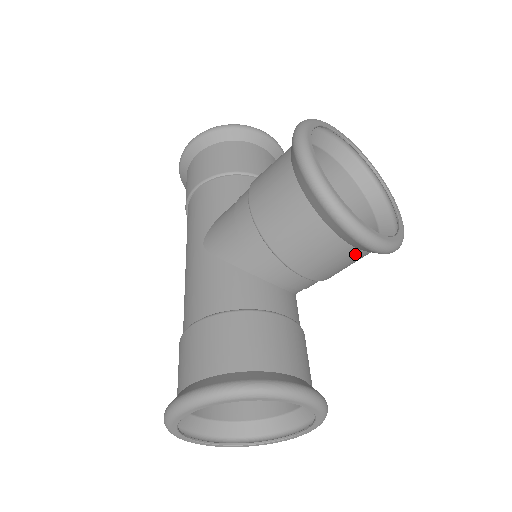
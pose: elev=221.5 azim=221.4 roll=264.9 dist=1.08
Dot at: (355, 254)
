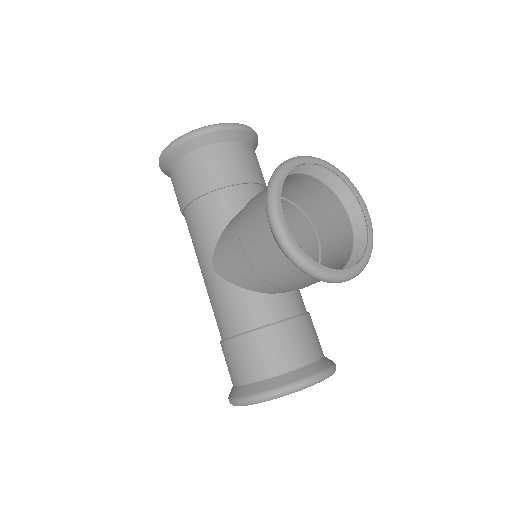
Dot at: occluded
